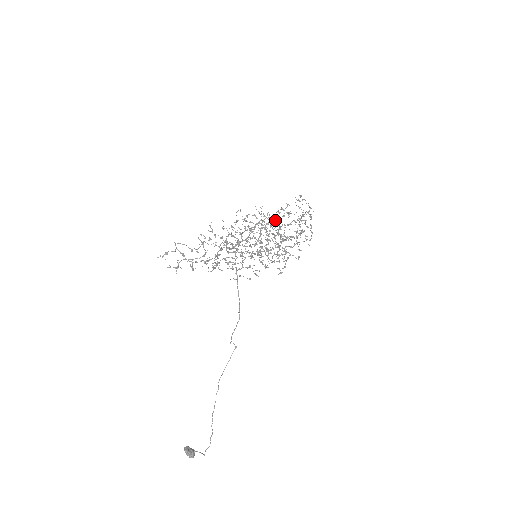
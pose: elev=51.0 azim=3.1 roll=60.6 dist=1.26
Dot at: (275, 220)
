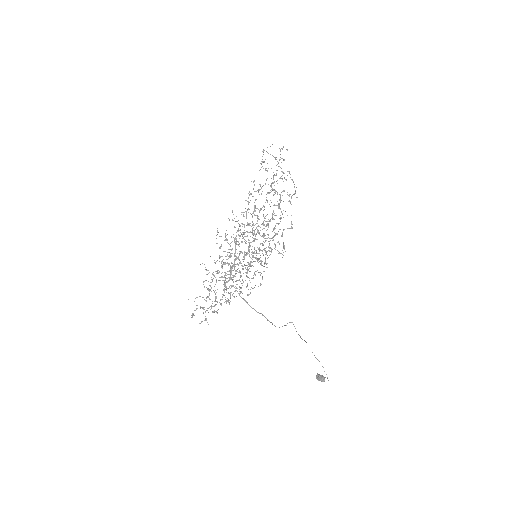
Dot at: occluded
